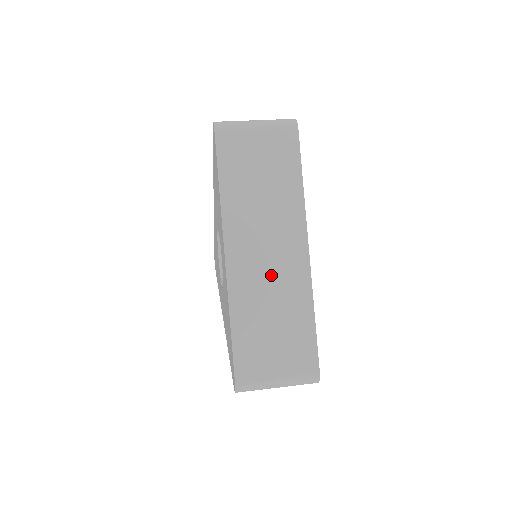
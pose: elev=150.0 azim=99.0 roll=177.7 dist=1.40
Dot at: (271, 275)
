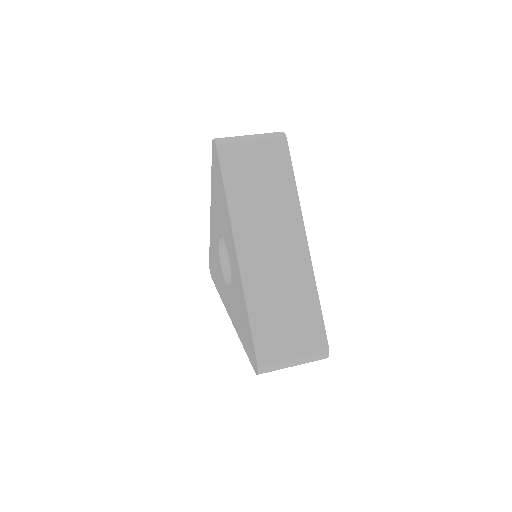
Dot at: (278, 267)
